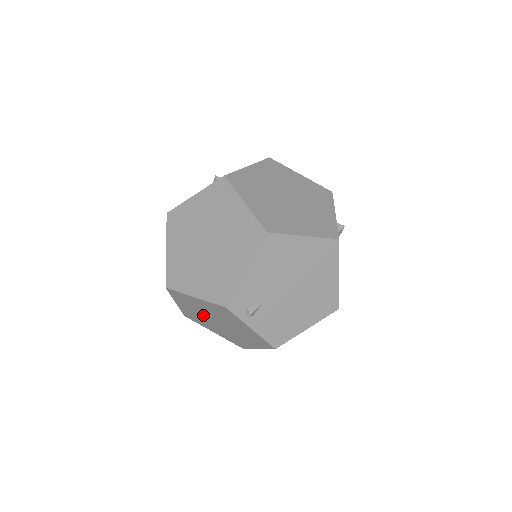
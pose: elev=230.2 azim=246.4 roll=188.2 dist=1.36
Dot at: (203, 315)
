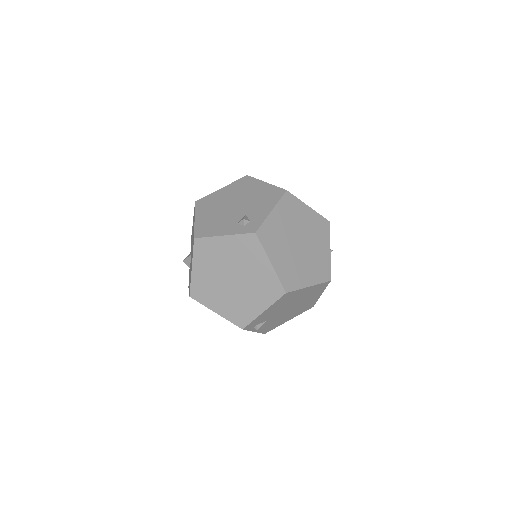
Dot at: occluded
